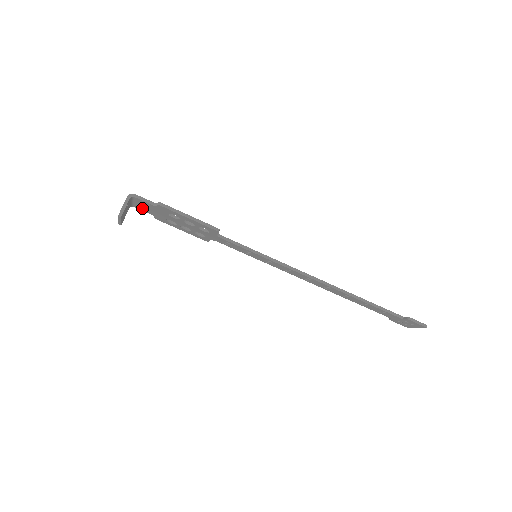
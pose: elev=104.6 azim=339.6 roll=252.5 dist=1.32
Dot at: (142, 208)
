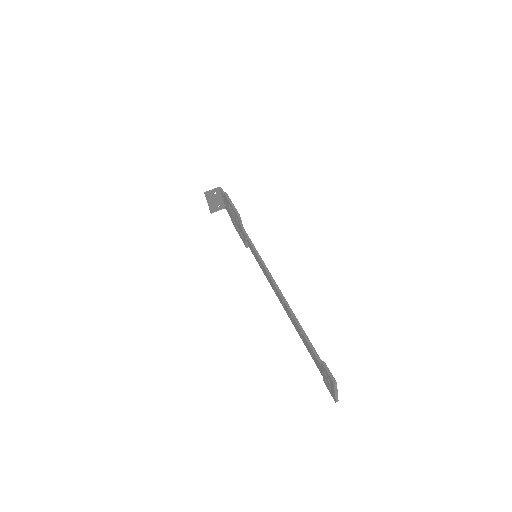
Dot at: occluded
